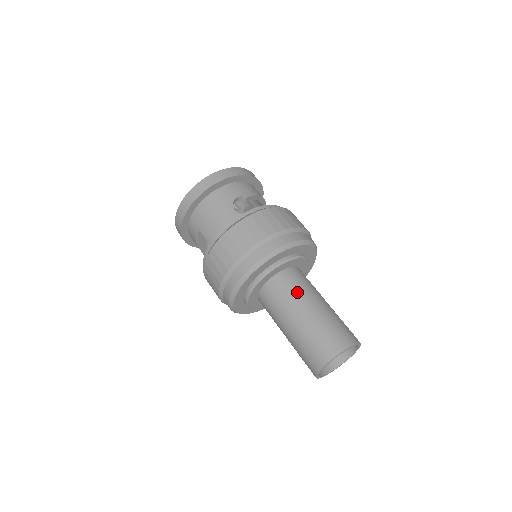
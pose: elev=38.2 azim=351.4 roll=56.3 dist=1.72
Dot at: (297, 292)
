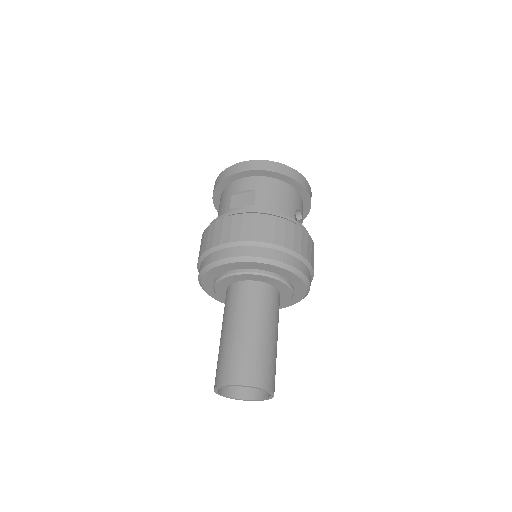
Dot at: (275, 315)
